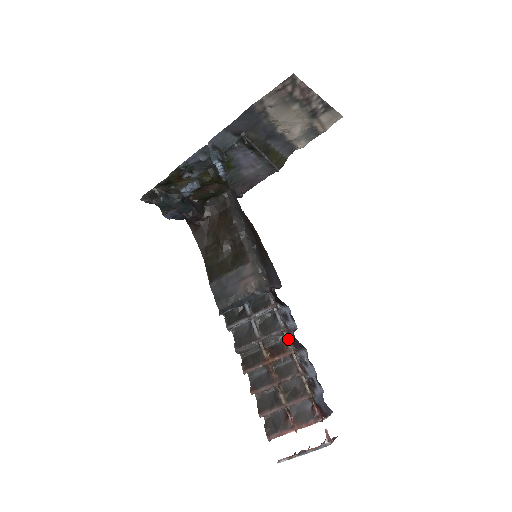
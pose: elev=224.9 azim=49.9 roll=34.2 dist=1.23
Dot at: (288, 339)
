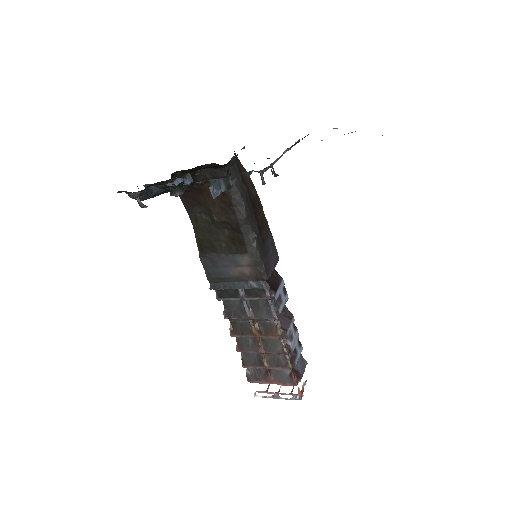
Dot at: (278, 327)
